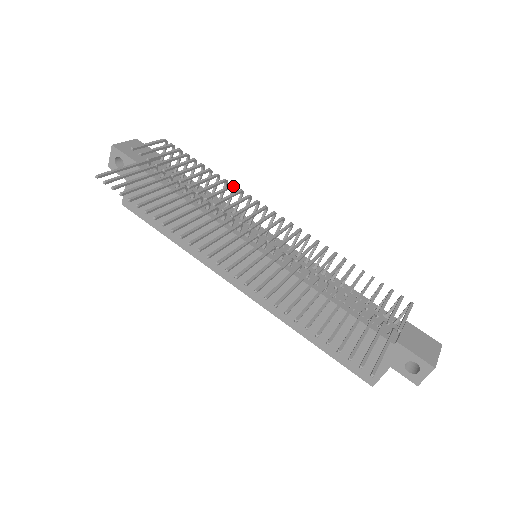
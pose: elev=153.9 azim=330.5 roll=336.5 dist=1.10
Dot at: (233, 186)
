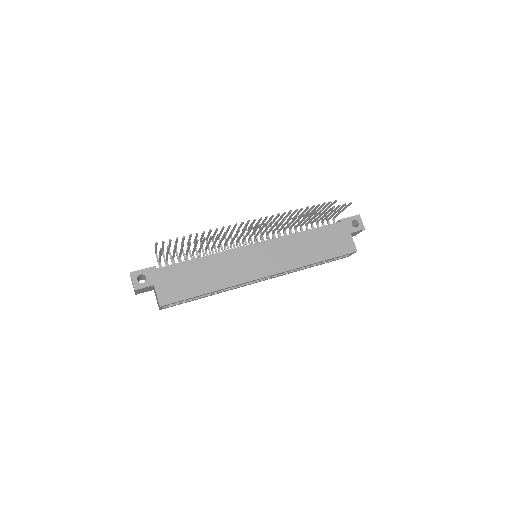
Dot at: (213, 238)
